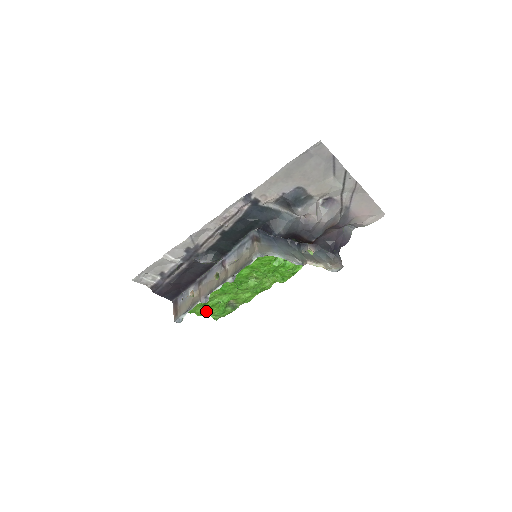
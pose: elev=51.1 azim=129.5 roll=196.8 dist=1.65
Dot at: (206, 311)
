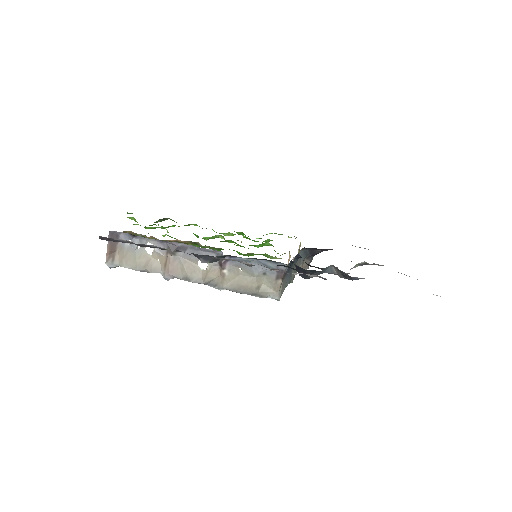
Dot at: occluded
